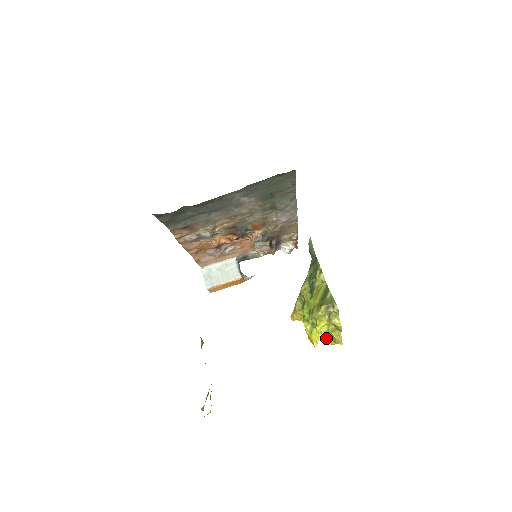
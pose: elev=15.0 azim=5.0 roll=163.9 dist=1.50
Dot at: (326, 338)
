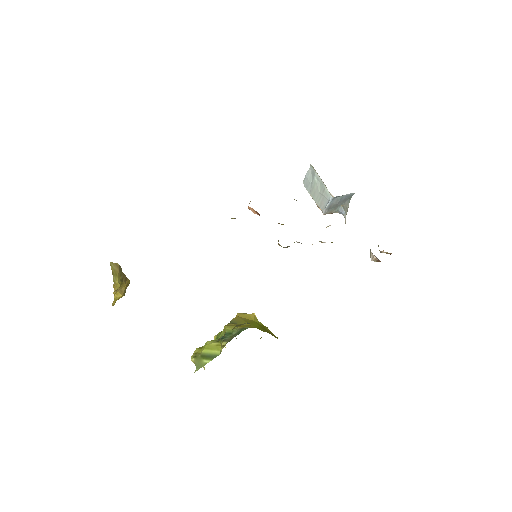
Dot at: occluded
